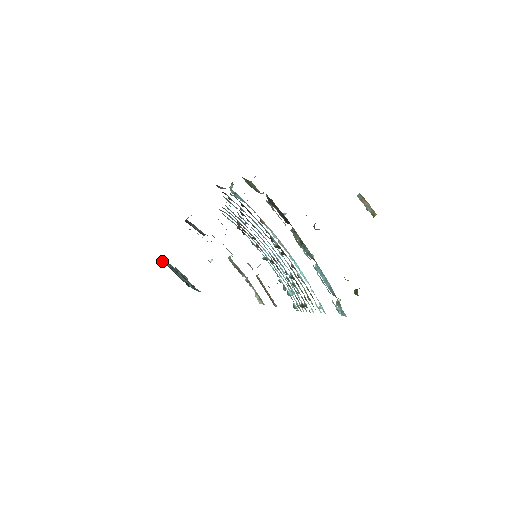
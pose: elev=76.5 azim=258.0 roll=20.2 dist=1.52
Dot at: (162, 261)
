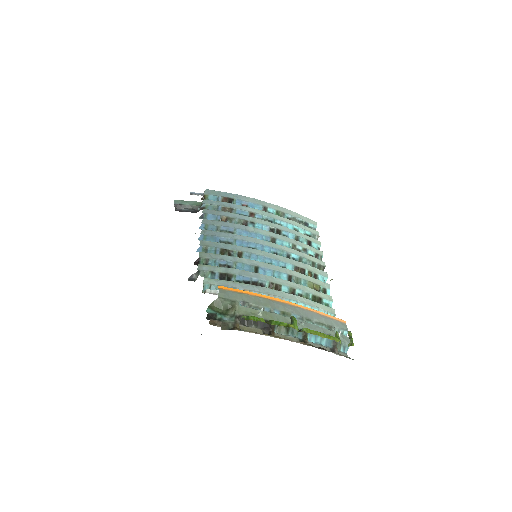
Dot at: occluded
